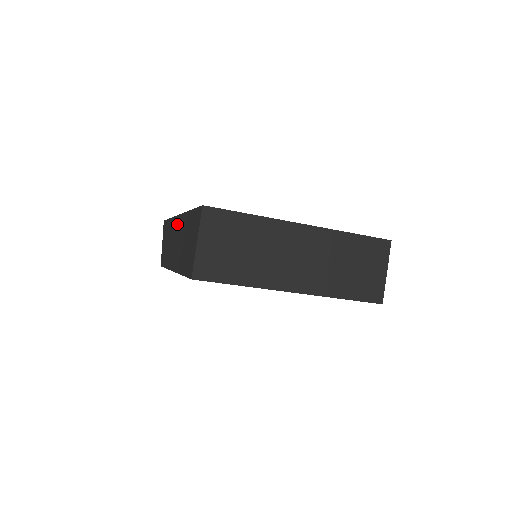
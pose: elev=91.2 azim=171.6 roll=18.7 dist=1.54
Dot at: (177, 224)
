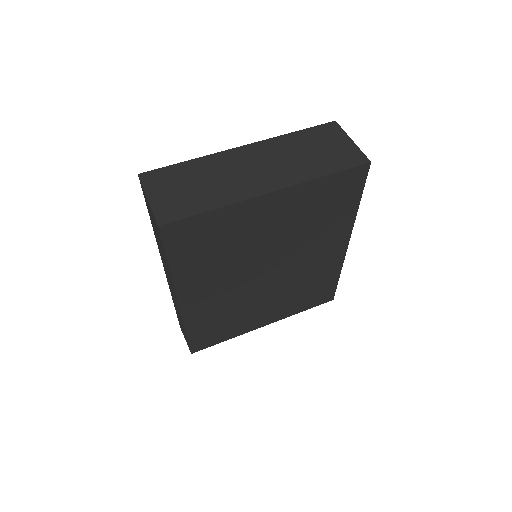
Dot at: occluded
